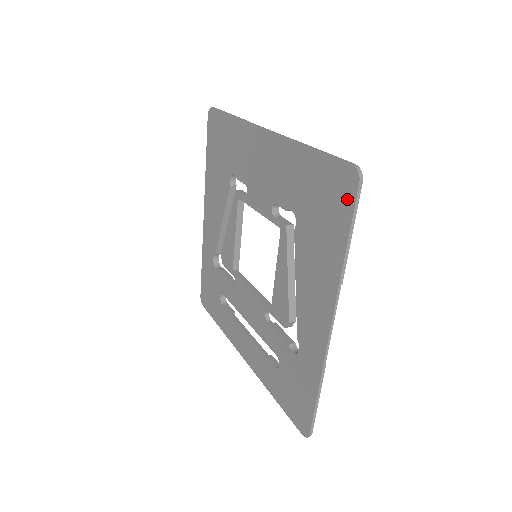
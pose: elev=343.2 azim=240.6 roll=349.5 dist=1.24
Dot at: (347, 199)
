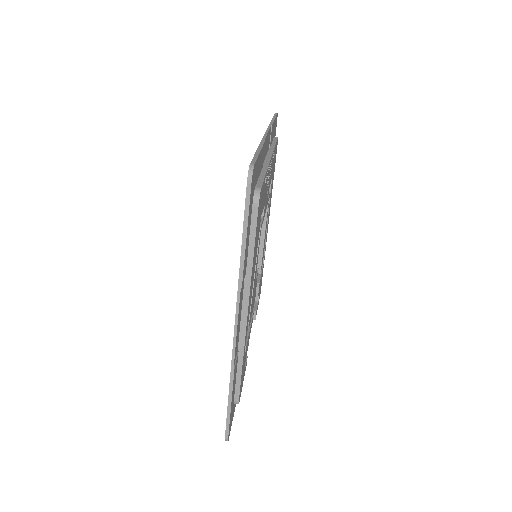
Dot at: occluded
